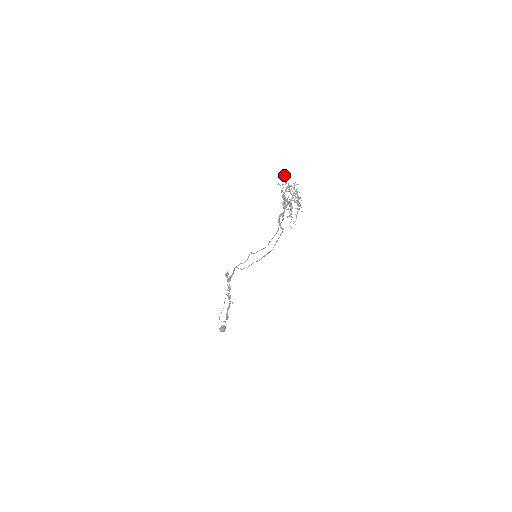
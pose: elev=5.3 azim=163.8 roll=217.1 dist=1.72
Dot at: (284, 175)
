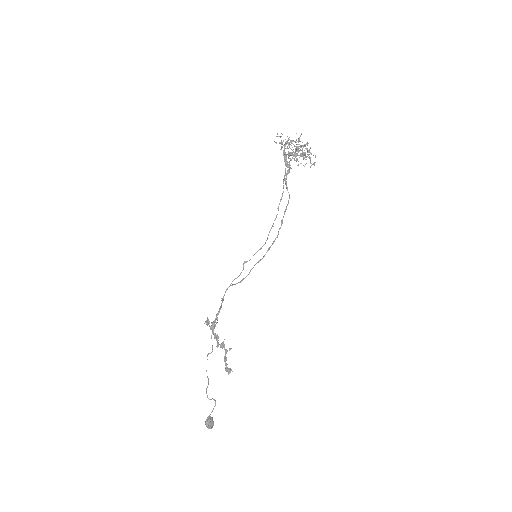
Dot at: (277, 134)
